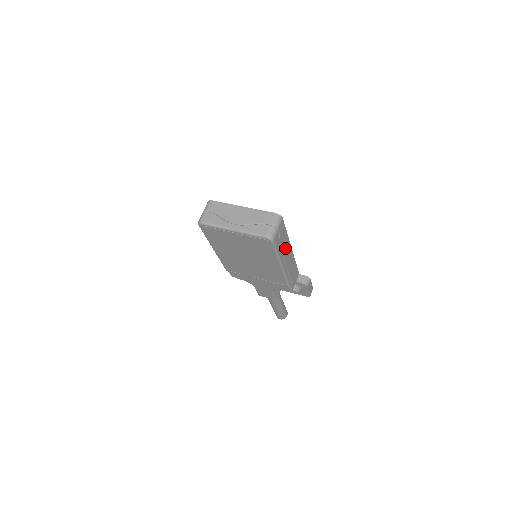
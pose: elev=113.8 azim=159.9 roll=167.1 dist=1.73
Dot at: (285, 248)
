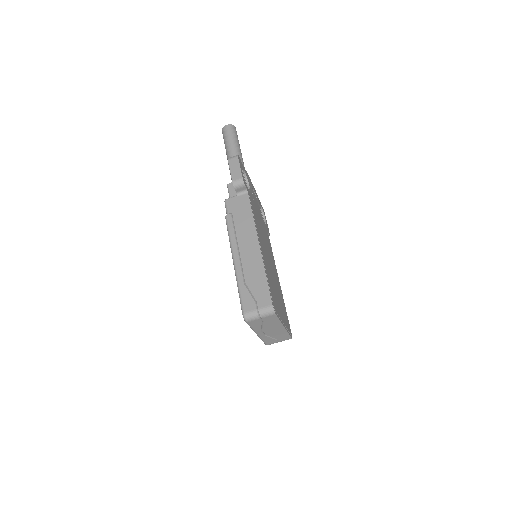
Dot at: occluded
